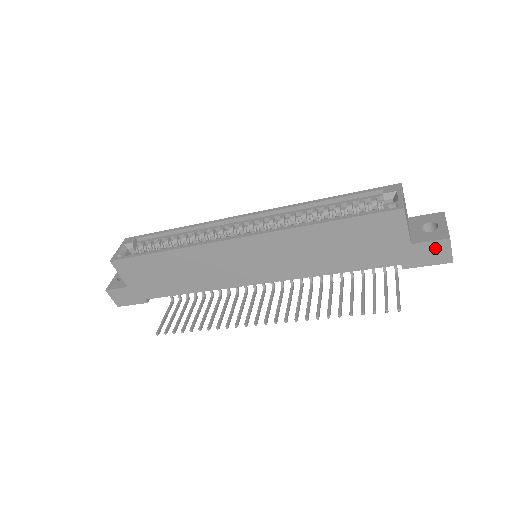
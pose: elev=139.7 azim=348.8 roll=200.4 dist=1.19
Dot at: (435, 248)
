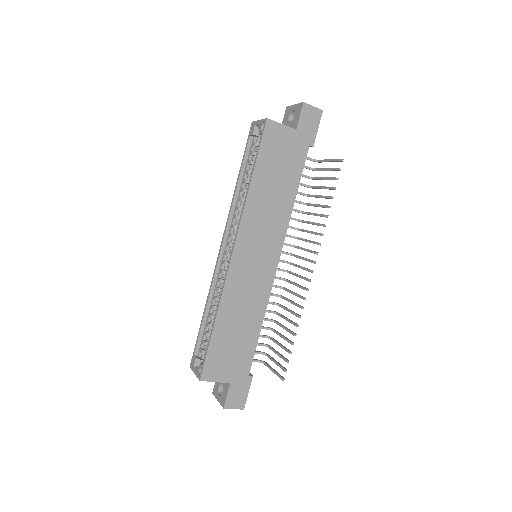
Dot at: (306, 116)
